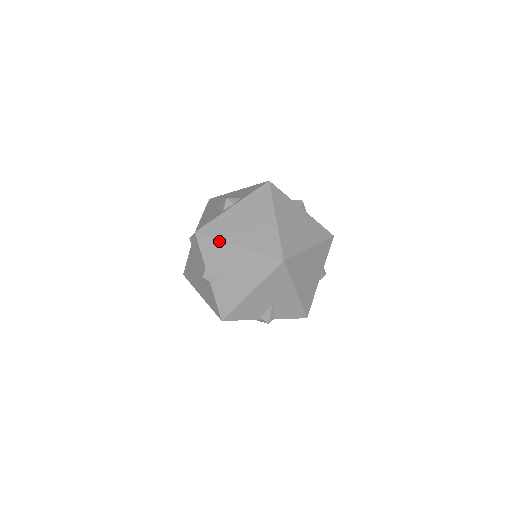
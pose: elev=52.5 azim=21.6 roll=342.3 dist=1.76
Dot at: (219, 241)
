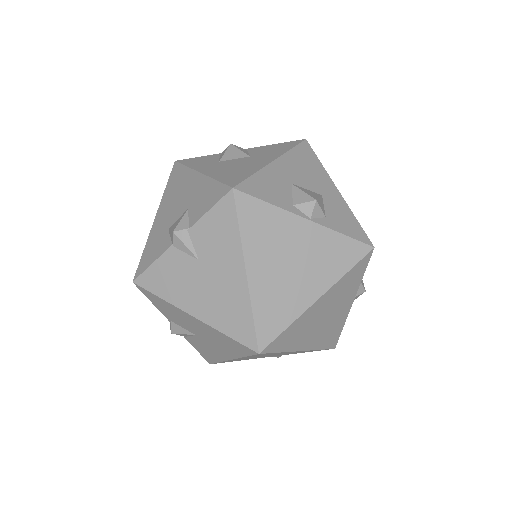
Dot at: (239, 237)
